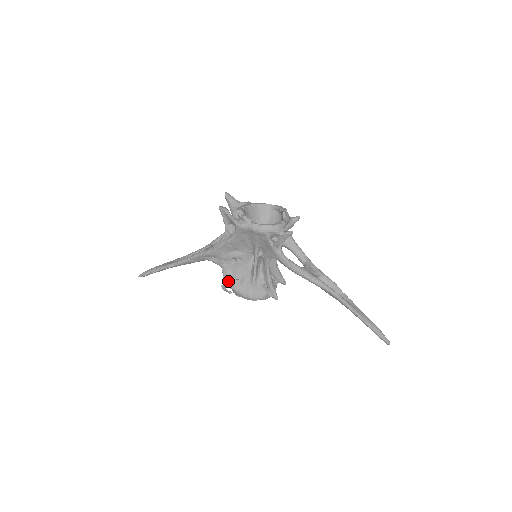
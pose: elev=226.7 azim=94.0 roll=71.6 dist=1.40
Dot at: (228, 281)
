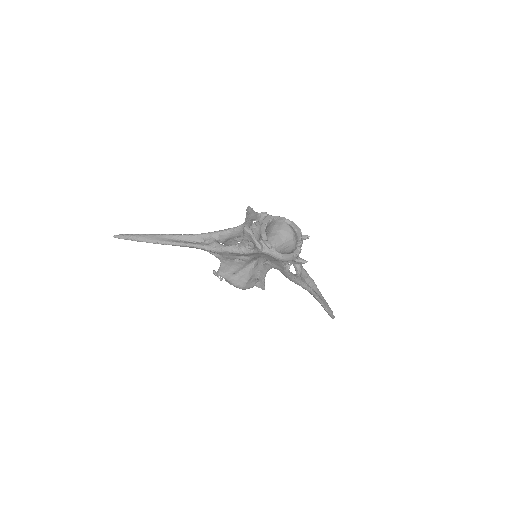
Dot at: (224, 273)
